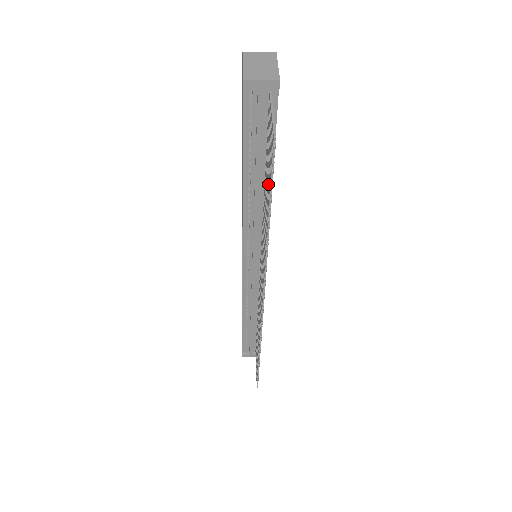
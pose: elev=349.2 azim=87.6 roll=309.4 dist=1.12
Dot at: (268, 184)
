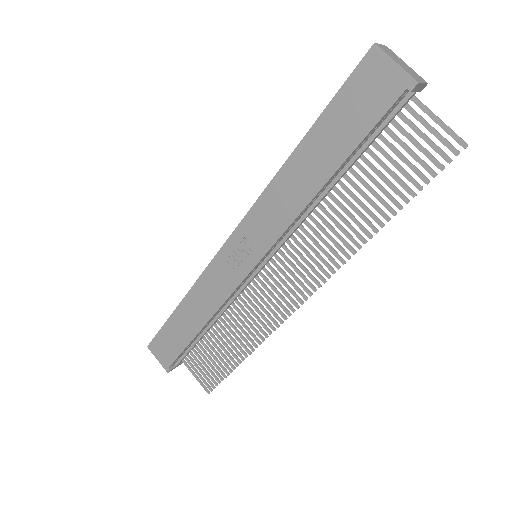
Dot at: (393, 184)
